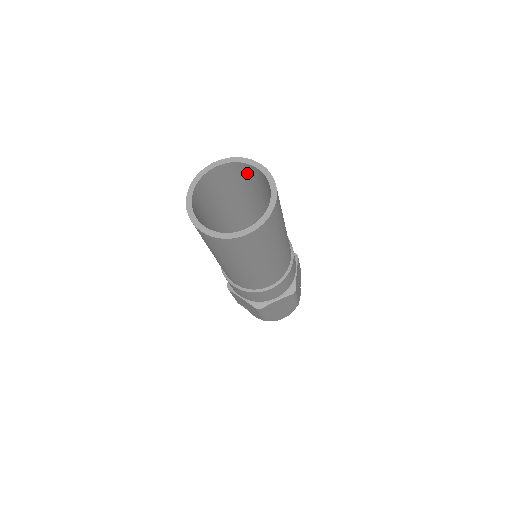
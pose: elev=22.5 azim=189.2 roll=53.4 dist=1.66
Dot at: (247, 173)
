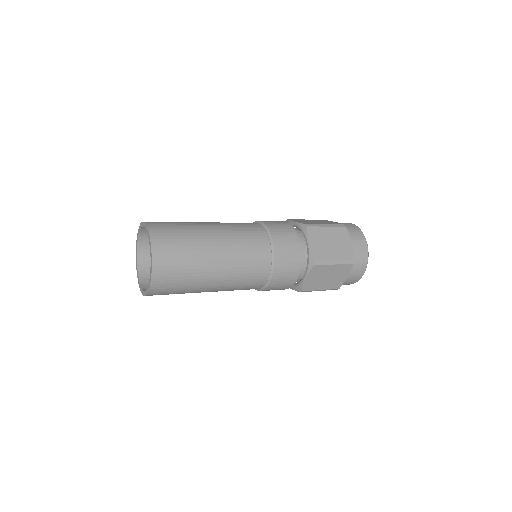
Dot at: (165, 238)
